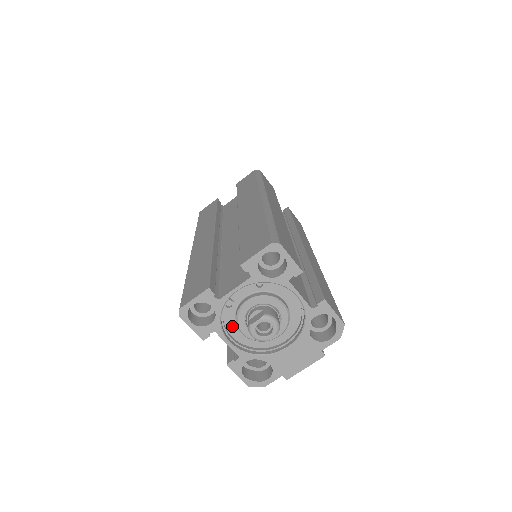
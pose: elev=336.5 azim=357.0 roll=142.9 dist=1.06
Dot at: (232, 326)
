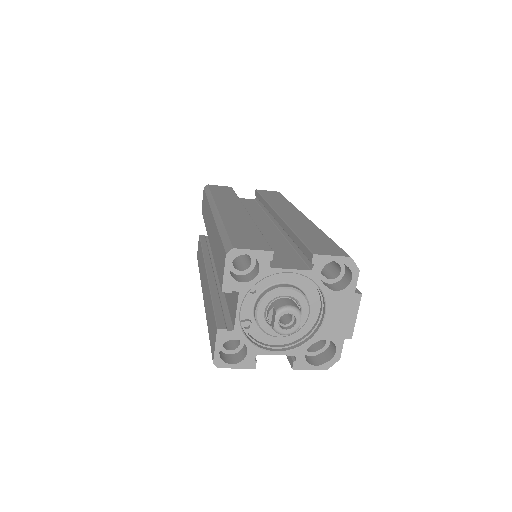
Dot at: (267, 338)
